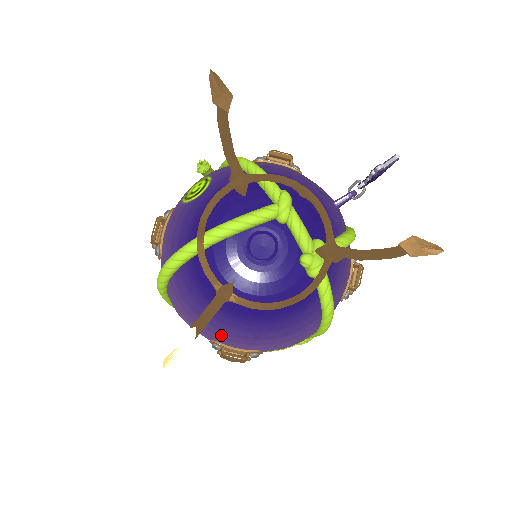
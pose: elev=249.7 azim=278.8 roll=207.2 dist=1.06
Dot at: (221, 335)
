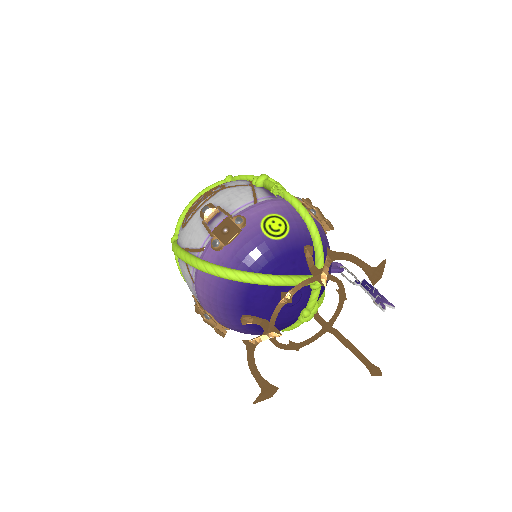
Dot at: (224, 321)
